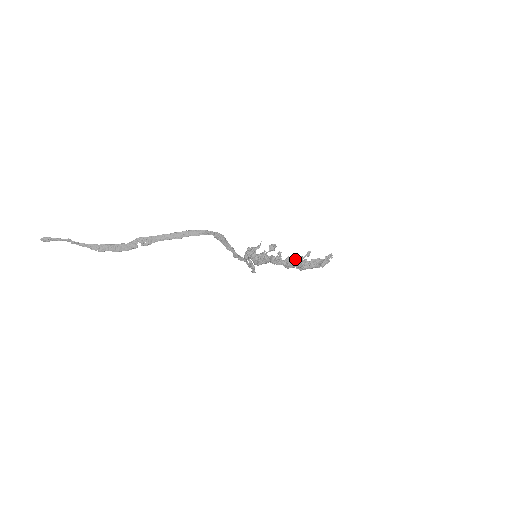
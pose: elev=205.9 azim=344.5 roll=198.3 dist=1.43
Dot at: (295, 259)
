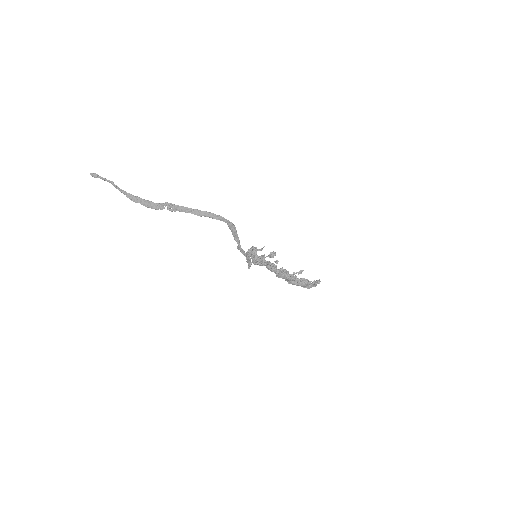
Dot at: (288, 272)
